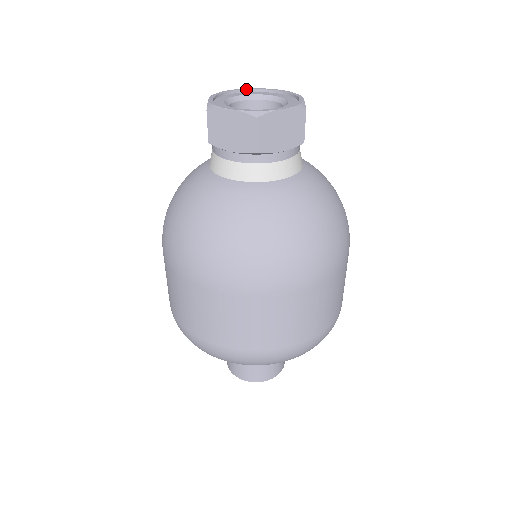
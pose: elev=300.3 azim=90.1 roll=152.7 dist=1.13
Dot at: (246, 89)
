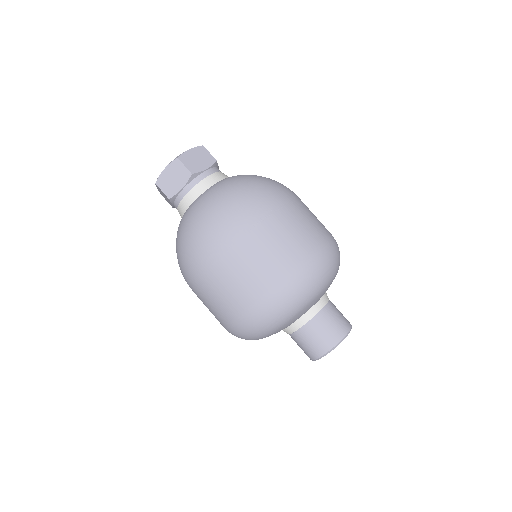
Dot at: occluded
